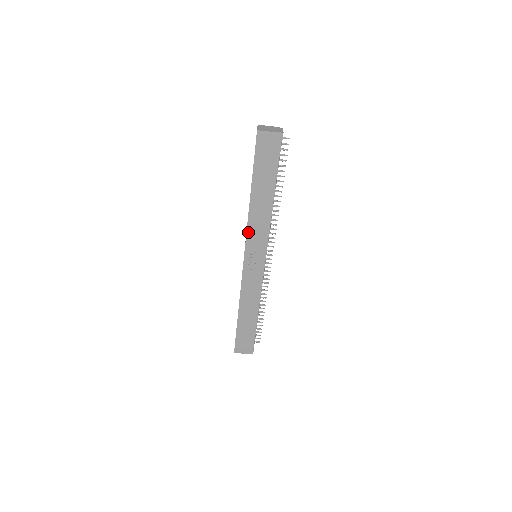
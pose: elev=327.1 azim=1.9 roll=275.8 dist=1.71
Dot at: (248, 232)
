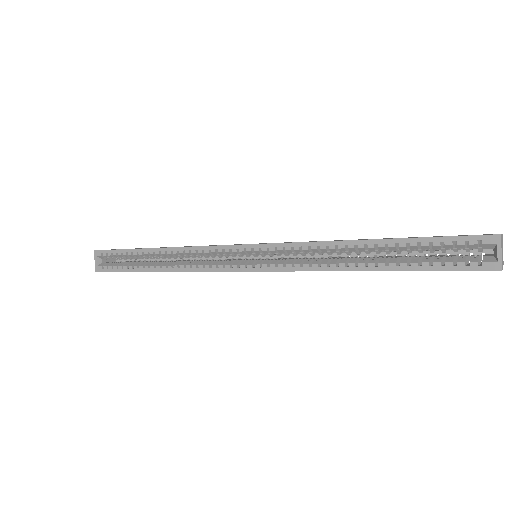
Dot at: occluded
